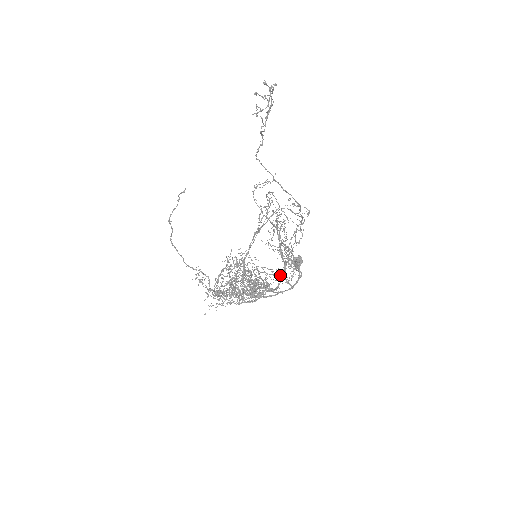
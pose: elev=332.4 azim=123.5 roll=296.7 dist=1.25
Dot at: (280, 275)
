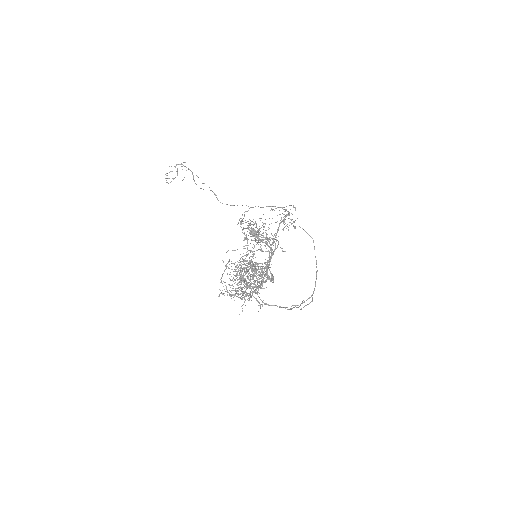
Dot at: occluded
